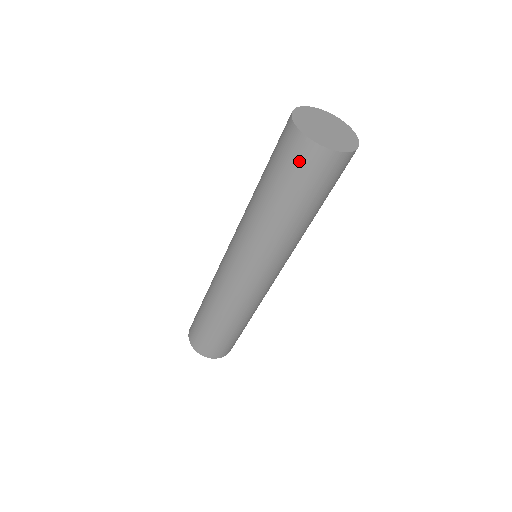
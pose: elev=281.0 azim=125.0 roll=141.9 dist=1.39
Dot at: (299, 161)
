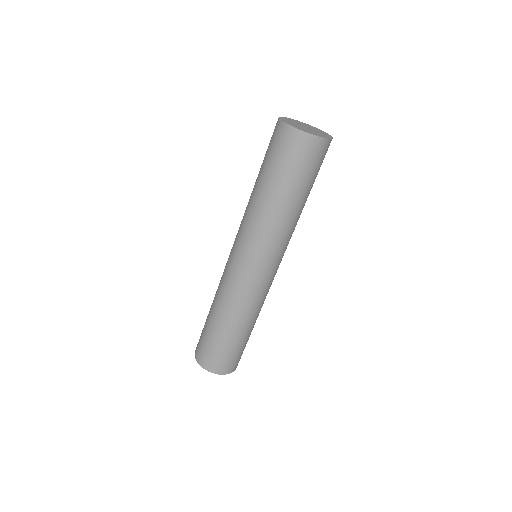
Dot at: (297, 152)
